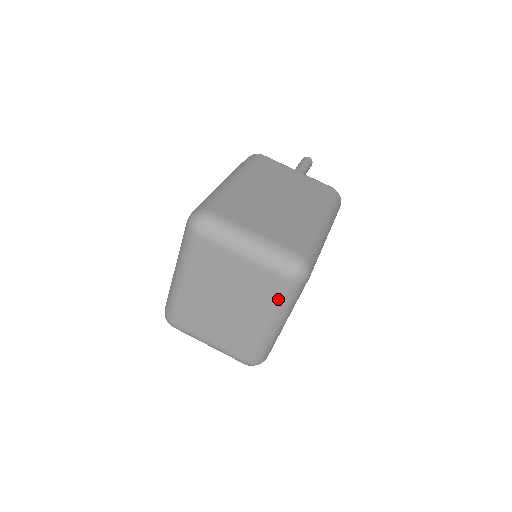
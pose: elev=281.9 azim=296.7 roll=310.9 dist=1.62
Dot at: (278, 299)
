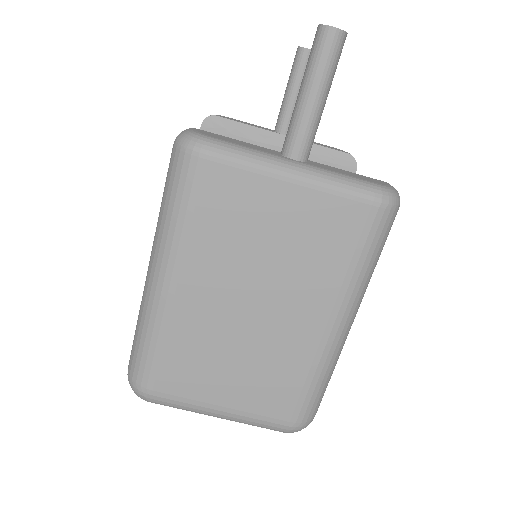
Dot at: occluded
